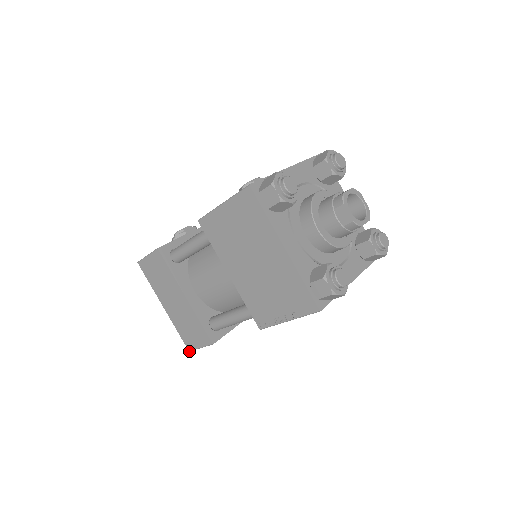
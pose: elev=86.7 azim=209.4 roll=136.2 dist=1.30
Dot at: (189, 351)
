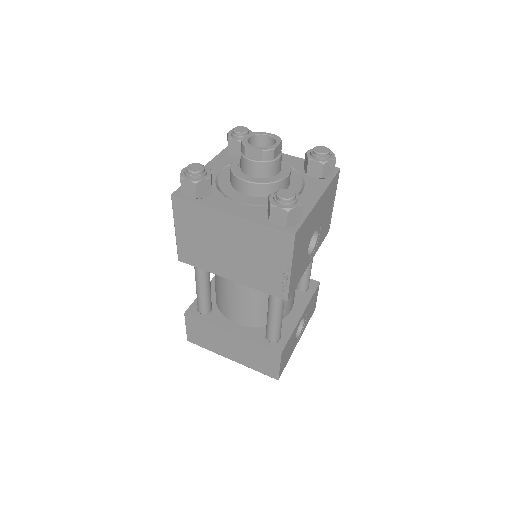
Dot at: occluded
